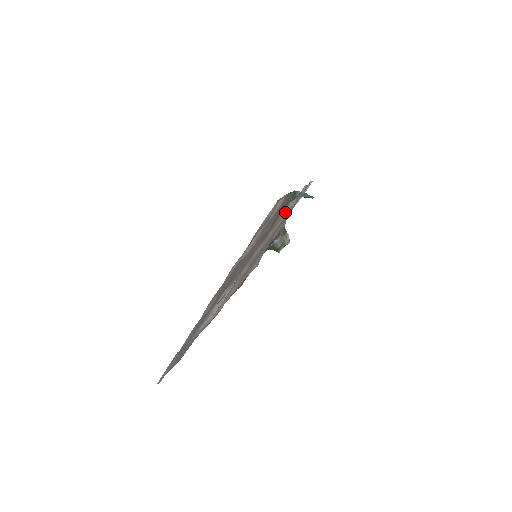
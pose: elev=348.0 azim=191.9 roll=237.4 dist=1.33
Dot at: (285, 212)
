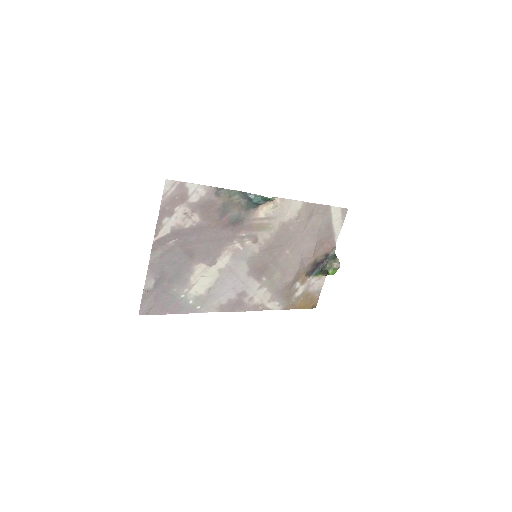
Dot at: (272, 220)
